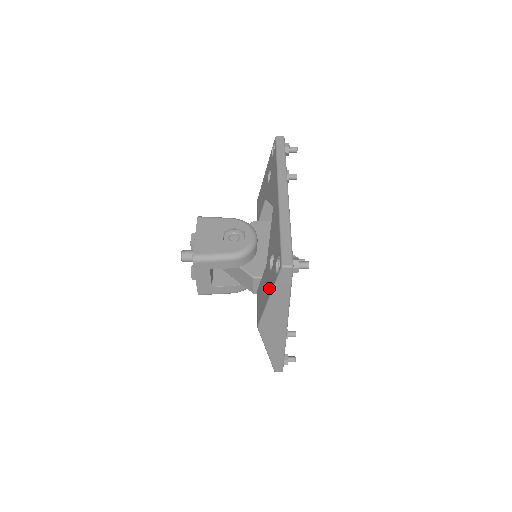
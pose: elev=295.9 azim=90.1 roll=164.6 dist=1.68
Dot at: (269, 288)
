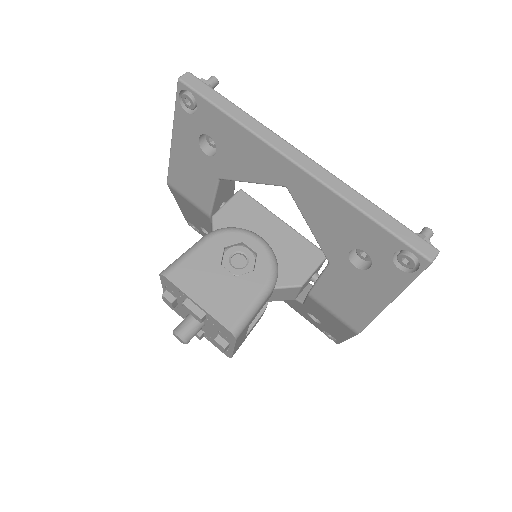
Dot at: (382, 291)
